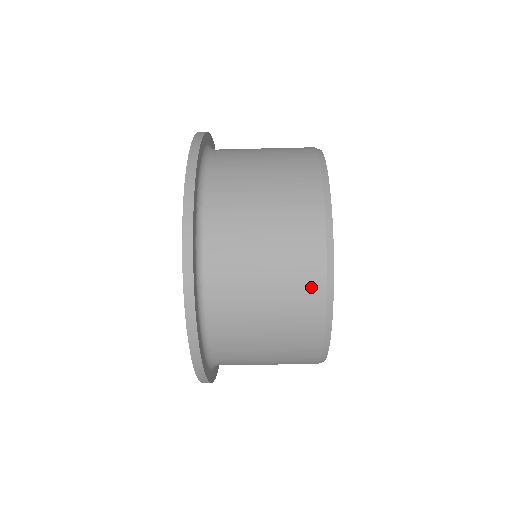
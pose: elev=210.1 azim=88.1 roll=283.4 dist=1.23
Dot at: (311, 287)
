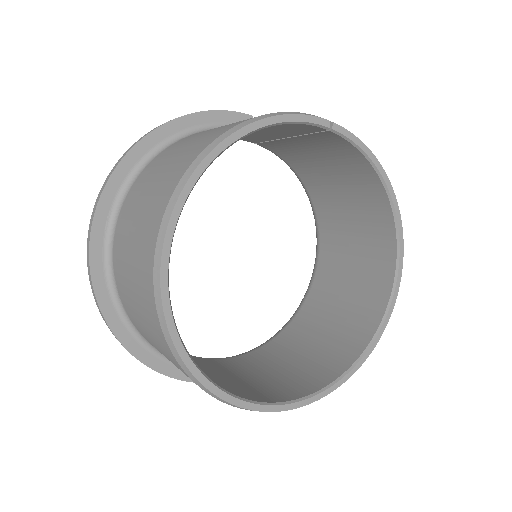
Dot at: (156, 326)
